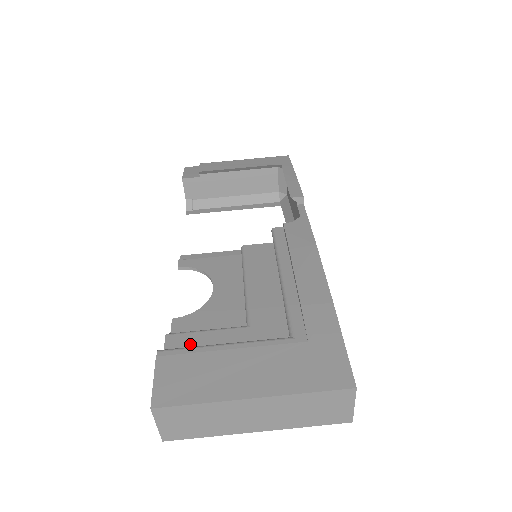
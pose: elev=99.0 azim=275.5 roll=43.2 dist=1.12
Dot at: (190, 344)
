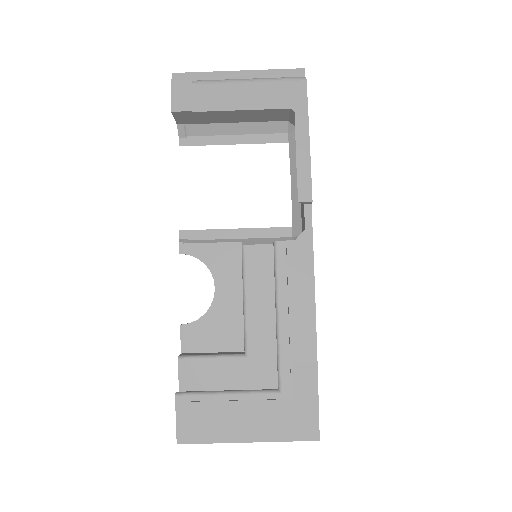
Dot at: (199, 371)
